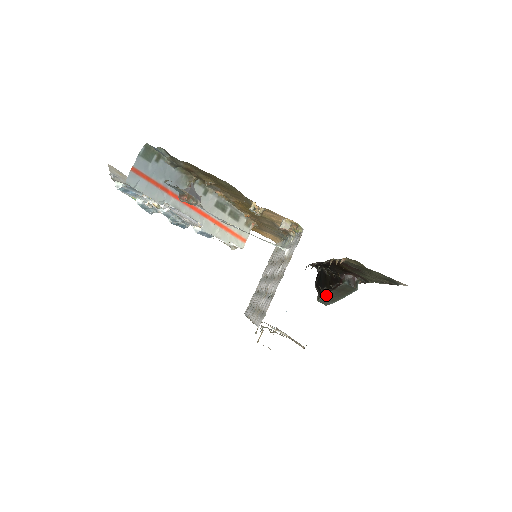
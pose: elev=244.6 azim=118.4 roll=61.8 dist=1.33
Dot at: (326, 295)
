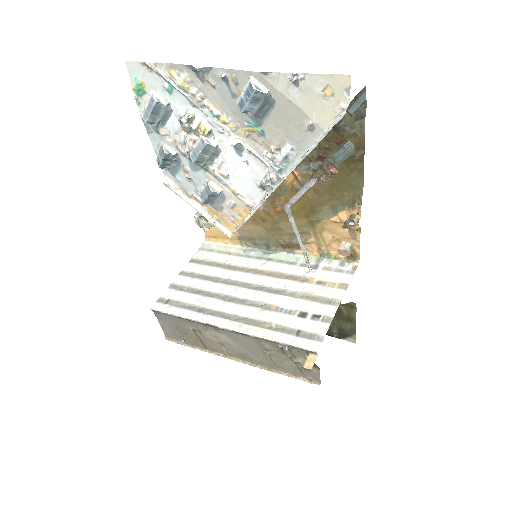
Dot at: occluded
